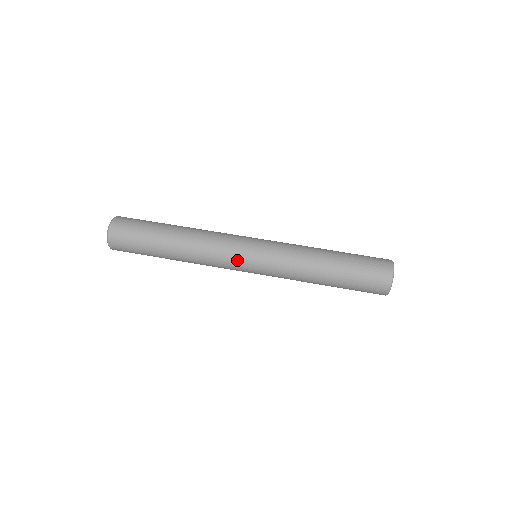
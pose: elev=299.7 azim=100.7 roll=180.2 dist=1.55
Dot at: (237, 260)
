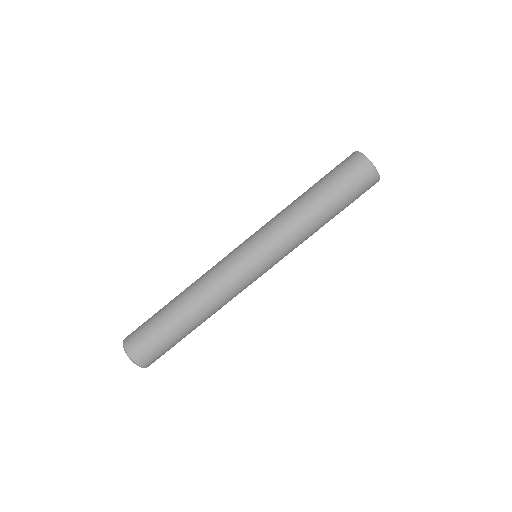
Dot at: occluded
